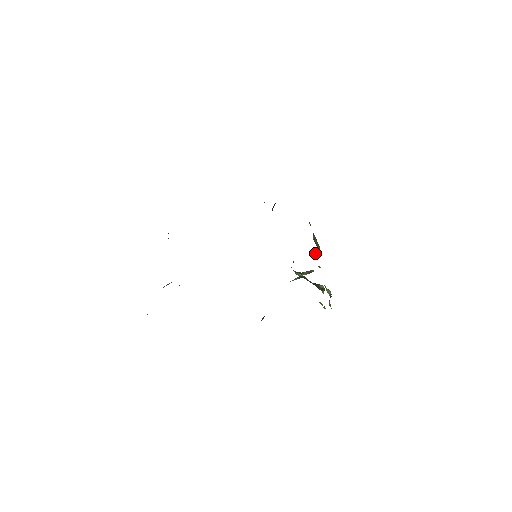
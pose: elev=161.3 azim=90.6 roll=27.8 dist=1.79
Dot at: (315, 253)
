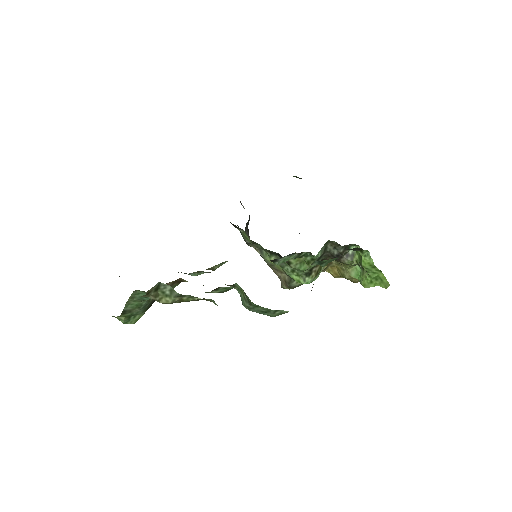
Dot at: occluded
